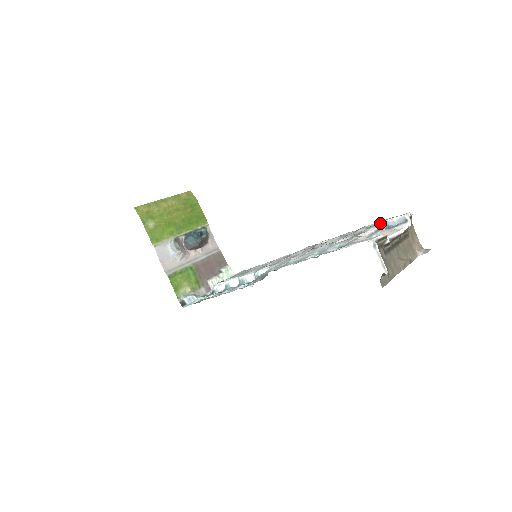
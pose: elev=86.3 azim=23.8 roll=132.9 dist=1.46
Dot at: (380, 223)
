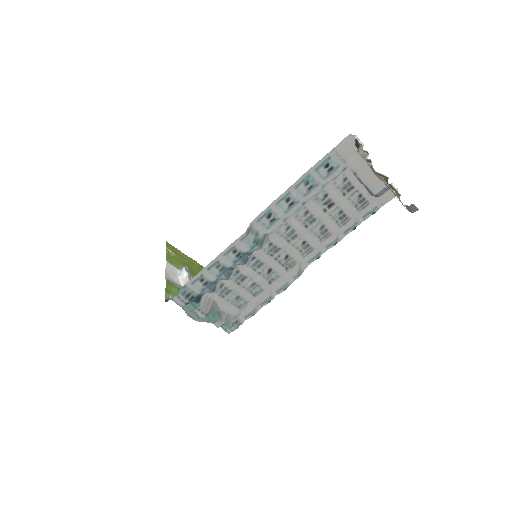
Dot at: (371, 197)
